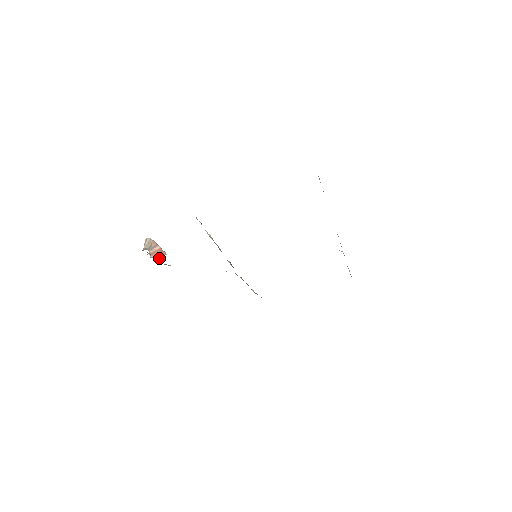
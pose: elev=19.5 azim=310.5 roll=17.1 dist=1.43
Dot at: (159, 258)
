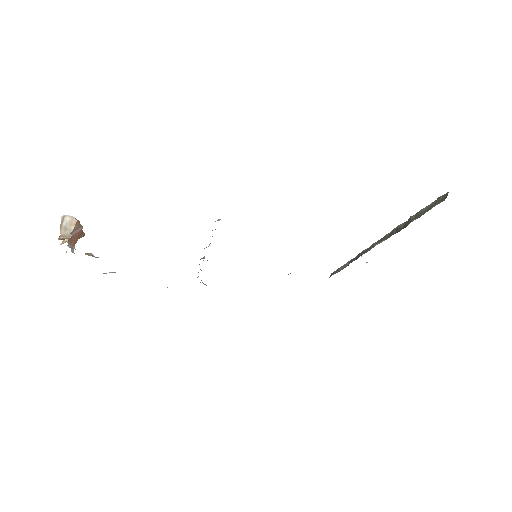
Dot at: (75, 243)
